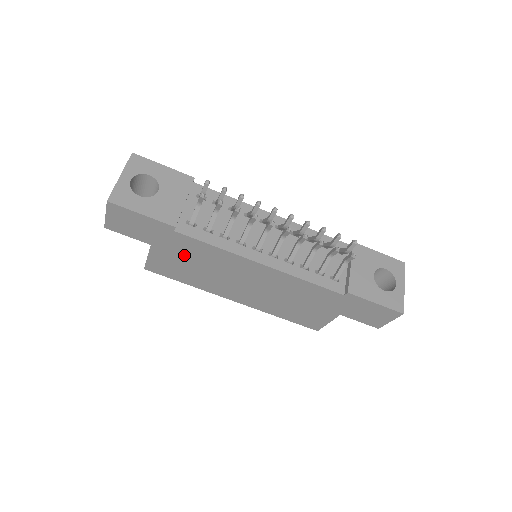
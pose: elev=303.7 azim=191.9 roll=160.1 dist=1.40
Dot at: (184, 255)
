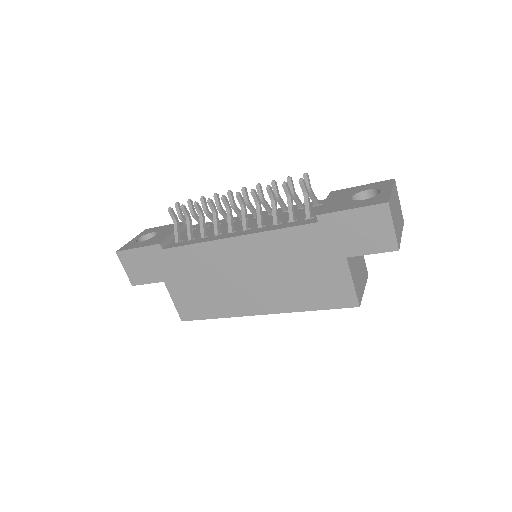
Dot at: (187, 276)
